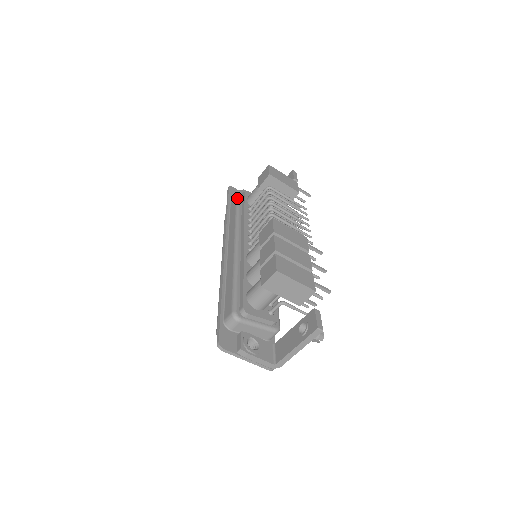
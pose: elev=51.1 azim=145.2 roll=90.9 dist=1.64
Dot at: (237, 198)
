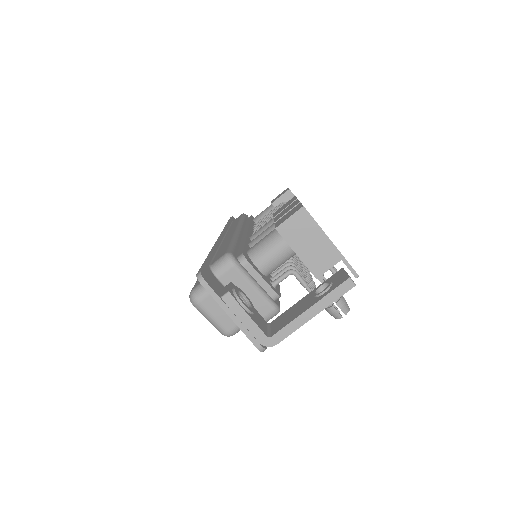
Dot at: (243, 215)
